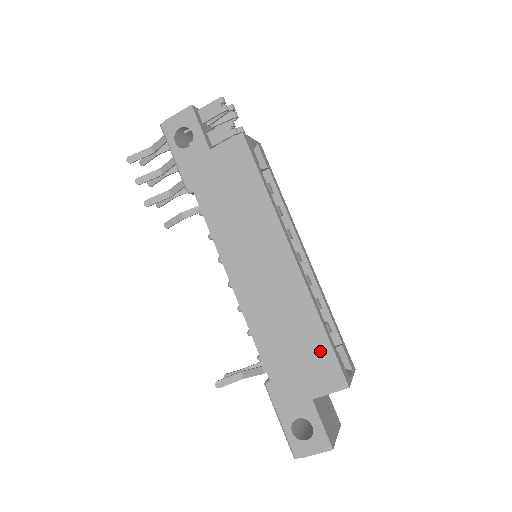
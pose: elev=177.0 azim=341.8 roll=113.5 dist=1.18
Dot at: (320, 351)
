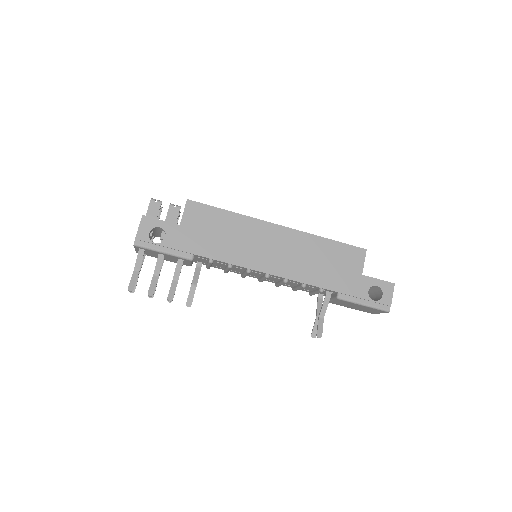
Dot at: (339, 250)
